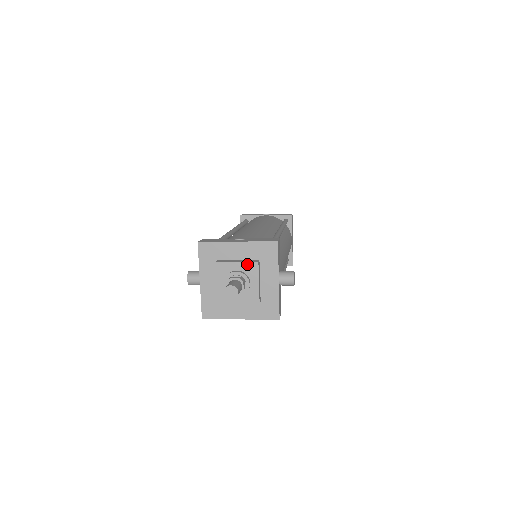
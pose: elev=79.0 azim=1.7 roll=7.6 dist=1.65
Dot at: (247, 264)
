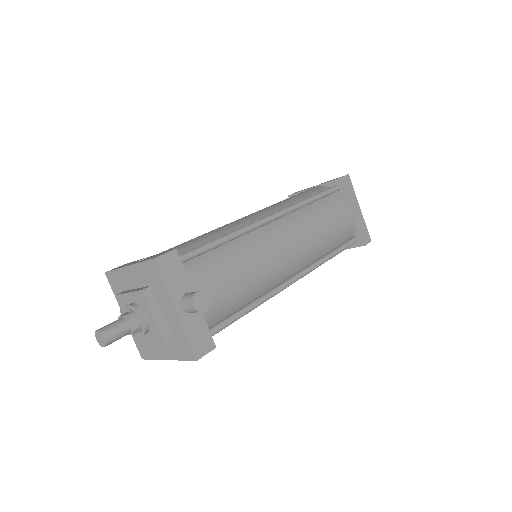
Dot at: (136, 294)
